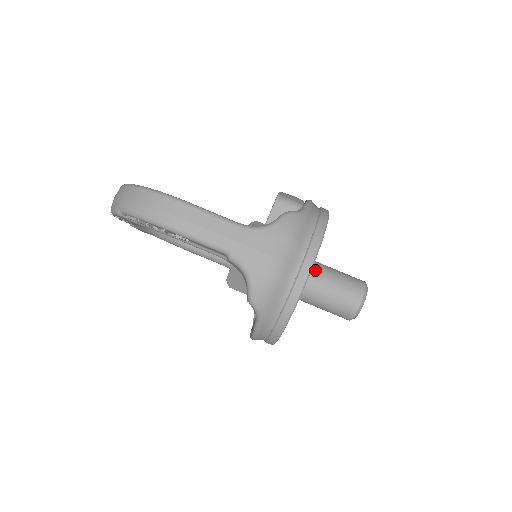
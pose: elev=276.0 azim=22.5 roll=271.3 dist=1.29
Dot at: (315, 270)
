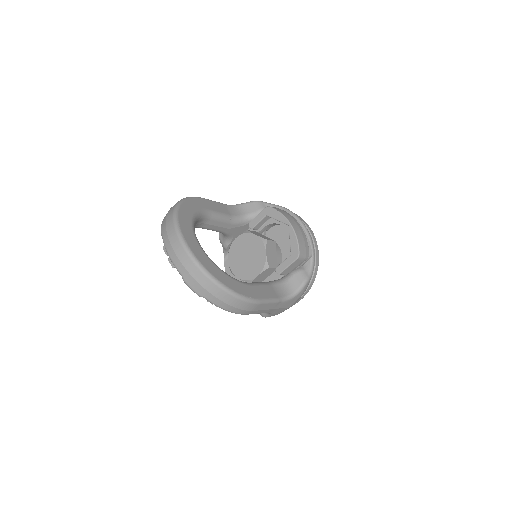
Dot at: occluded
